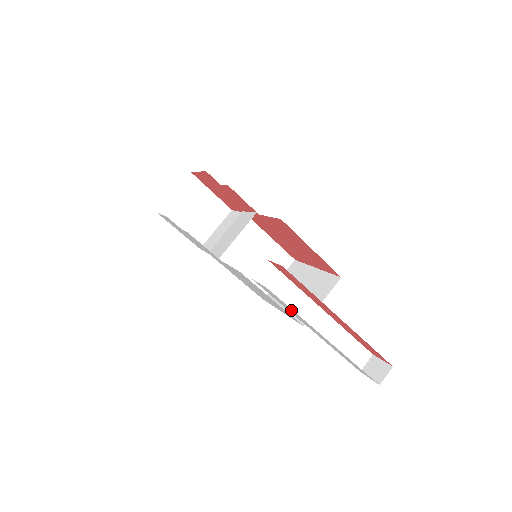
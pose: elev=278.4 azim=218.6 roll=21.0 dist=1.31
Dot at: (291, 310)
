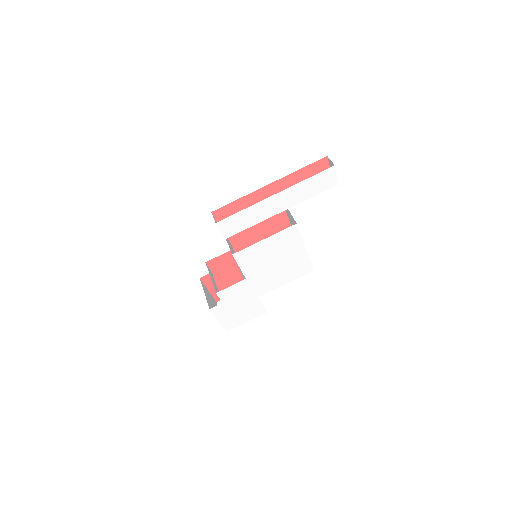
Dot at: (247, 215)
